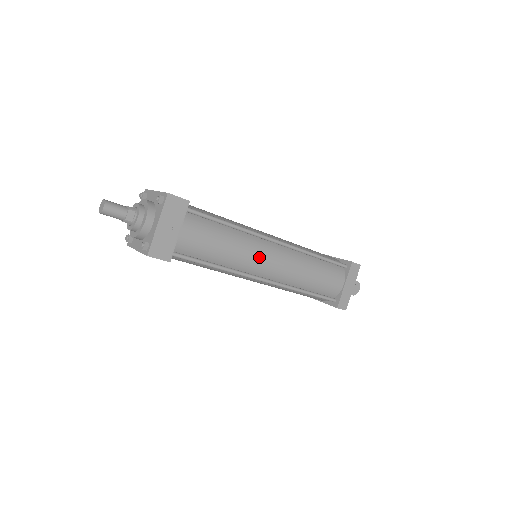
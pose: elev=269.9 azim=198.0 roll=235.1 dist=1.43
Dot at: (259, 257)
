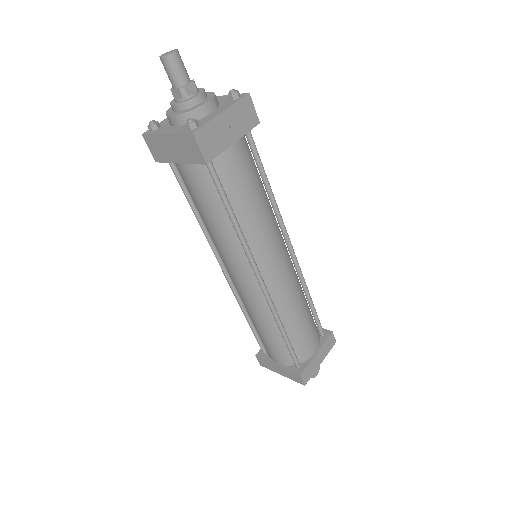
Dot at: (274, 247)
